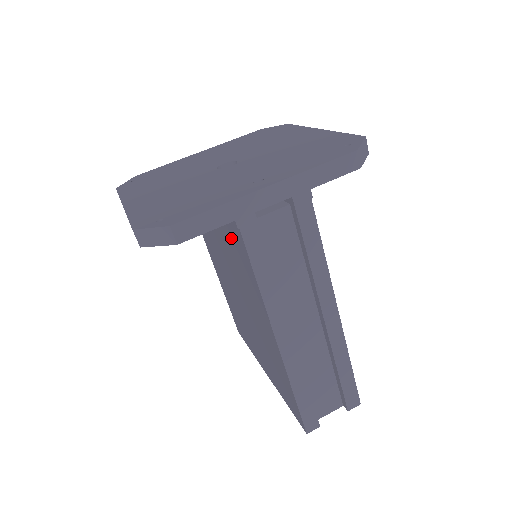
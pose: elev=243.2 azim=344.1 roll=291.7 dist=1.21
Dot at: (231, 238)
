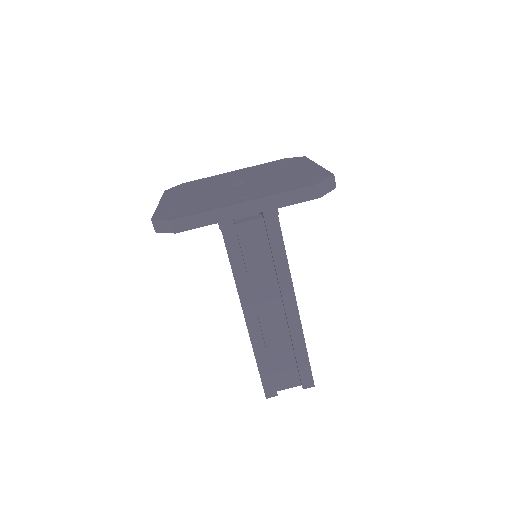
Dot at: occluded
